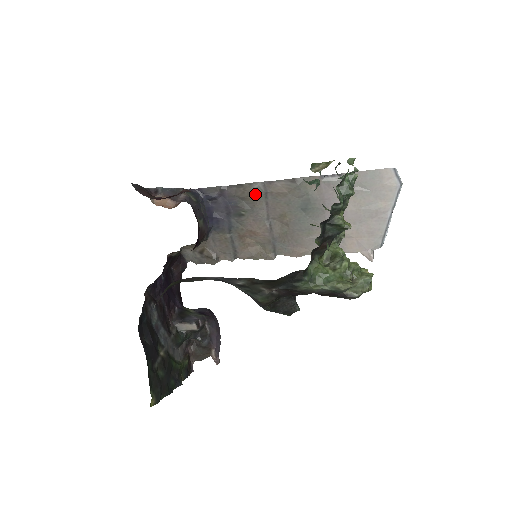
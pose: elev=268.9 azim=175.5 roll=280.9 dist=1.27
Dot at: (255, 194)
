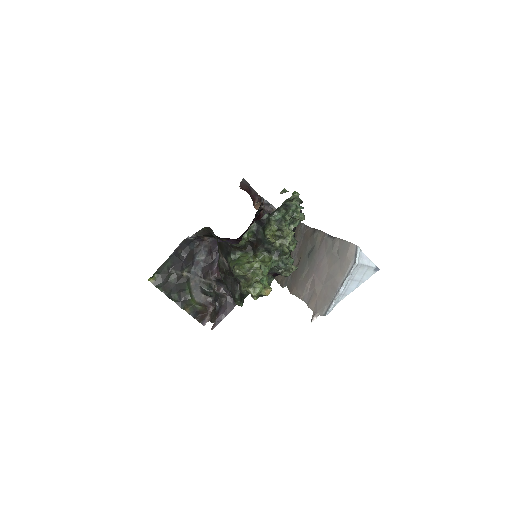
Dot at: (299, 232)
